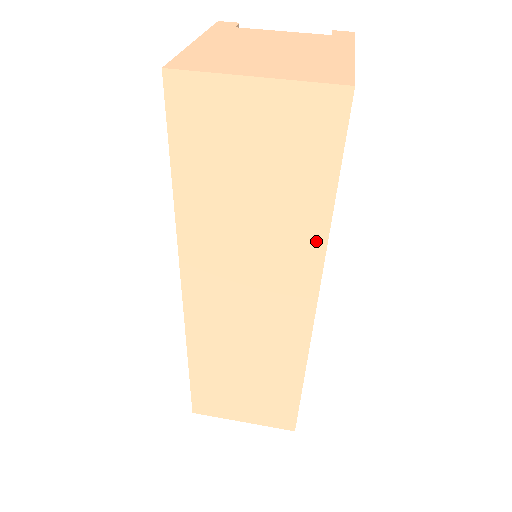
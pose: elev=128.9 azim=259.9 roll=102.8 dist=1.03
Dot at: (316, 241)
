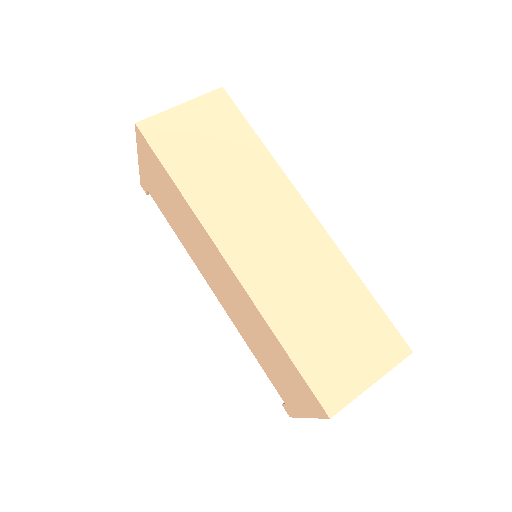
Dot at: (269, 164)
